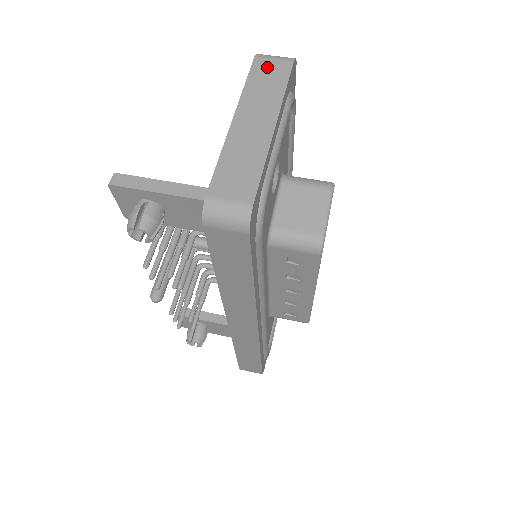
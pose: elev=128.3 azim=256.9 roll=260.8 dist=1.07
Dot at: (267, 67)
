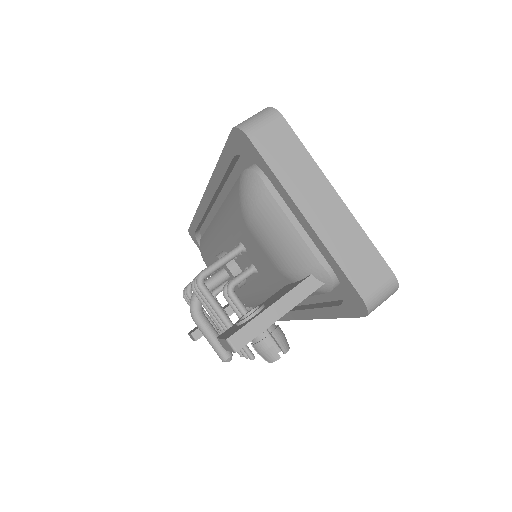
Dot at: (270, 140)
